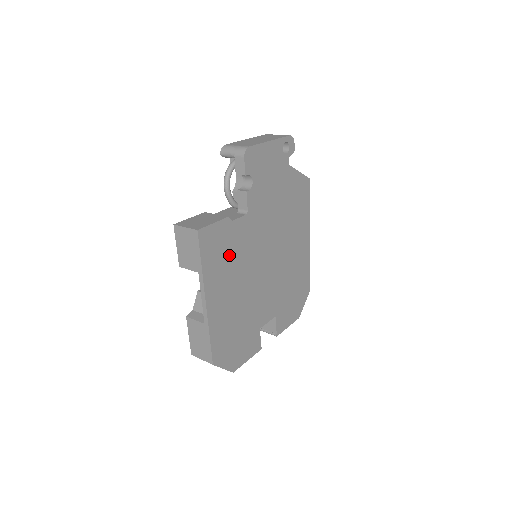
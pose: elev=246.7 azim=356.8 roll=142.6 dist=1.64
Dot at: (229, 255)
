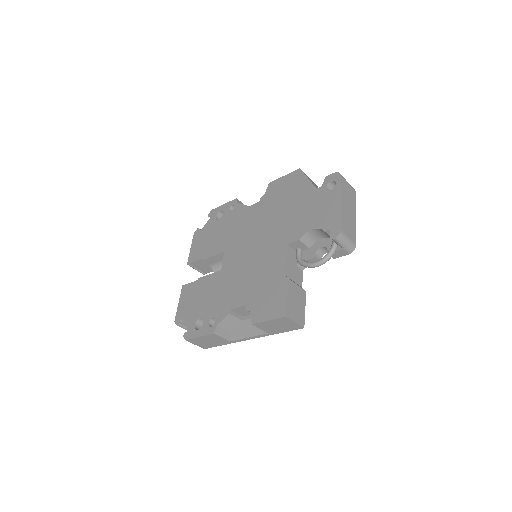
Dot at: occluded
